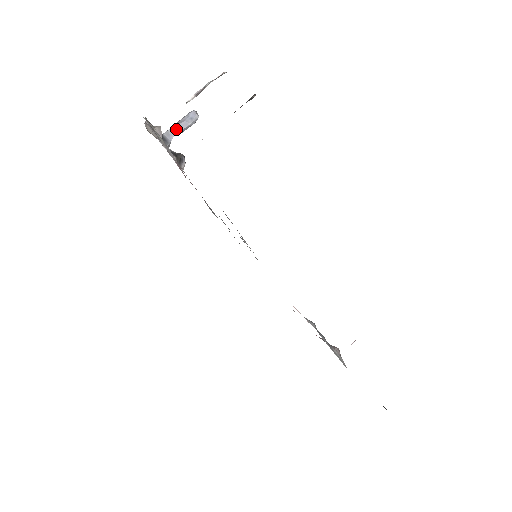
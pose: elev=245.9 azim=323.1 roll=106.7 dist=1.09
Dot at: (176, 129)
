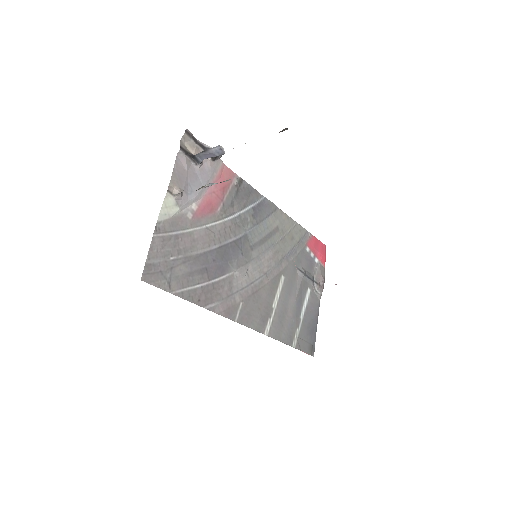
Dot at: (206, 155)
